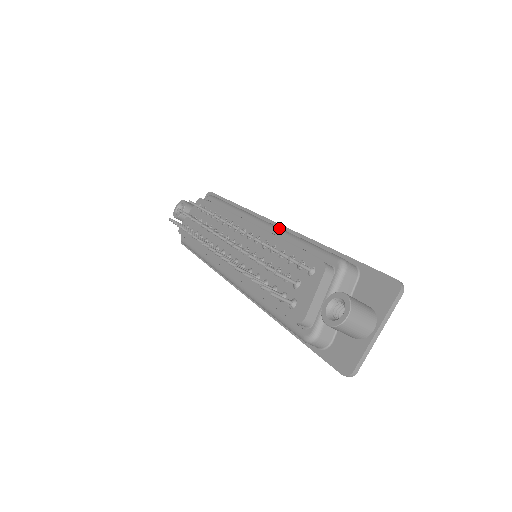
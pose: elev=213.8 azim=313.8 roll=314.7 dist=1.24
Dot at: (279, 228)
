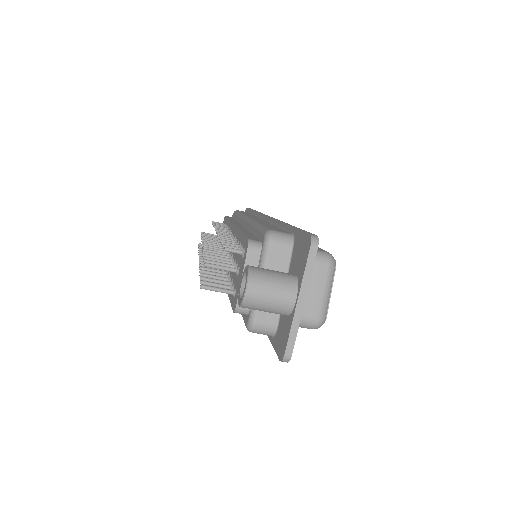
Dot at: (251, 220)
